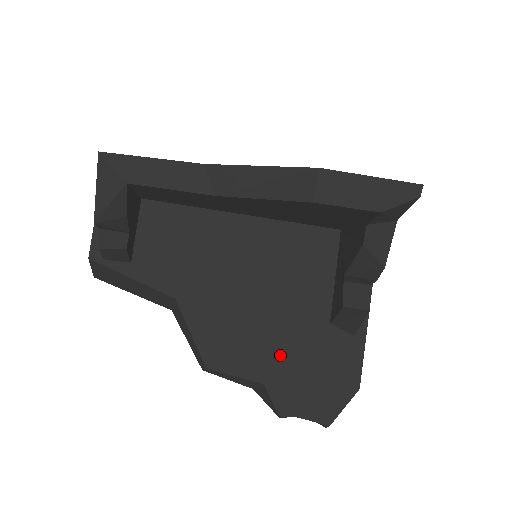
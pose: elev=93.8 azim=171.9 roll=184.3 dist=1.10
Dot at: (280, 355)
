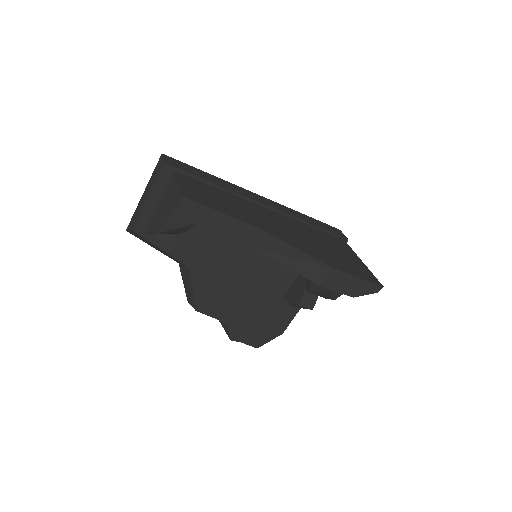
Dot at: (245, 311)
